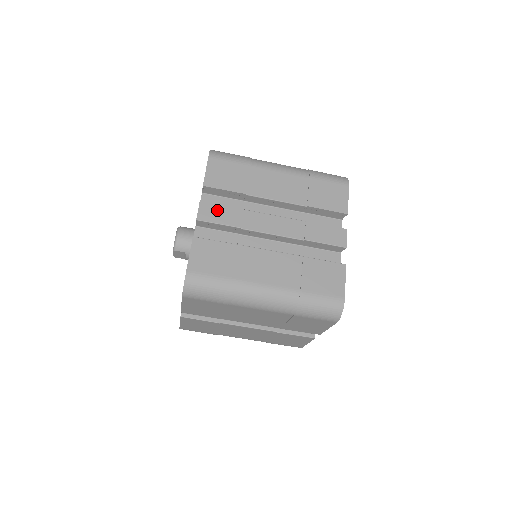
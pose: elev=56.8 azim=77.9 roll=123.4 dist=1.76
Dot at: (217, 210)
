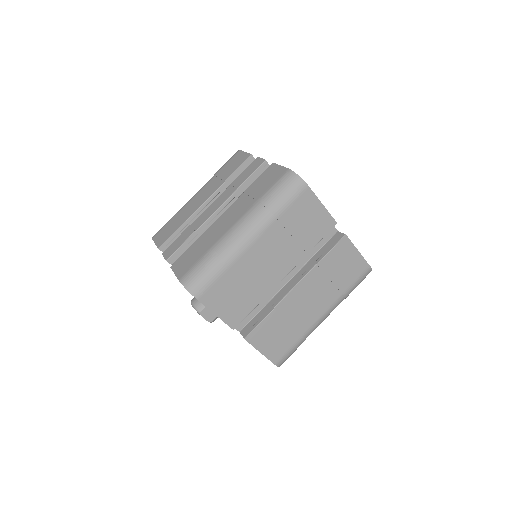
Dot at: (174, 244)
